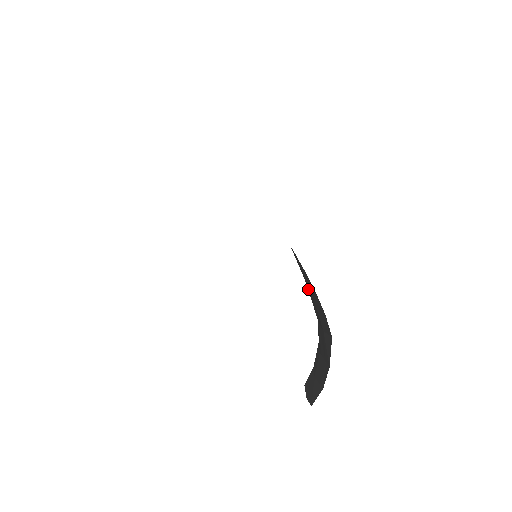
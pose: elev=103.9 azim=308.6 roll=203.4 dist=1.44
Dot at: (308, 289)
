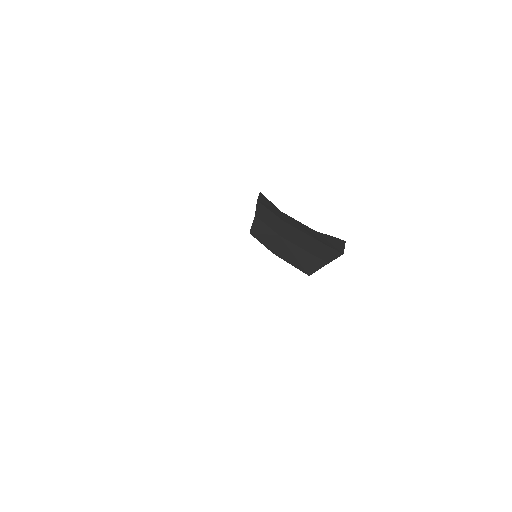
Dot at: occluded
